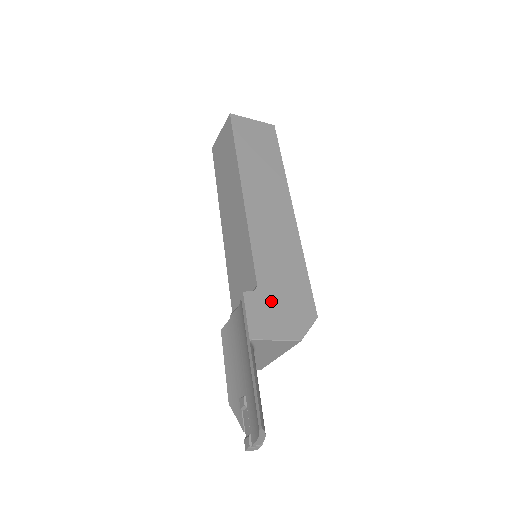
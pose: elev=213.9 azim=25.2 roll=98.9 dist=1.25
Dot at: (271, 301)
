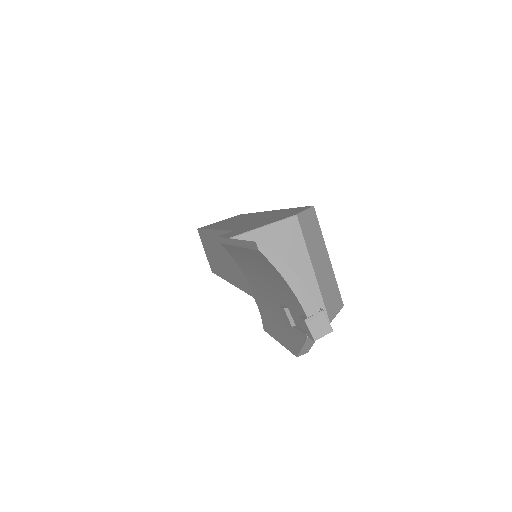
Dot at: (252, 225)
